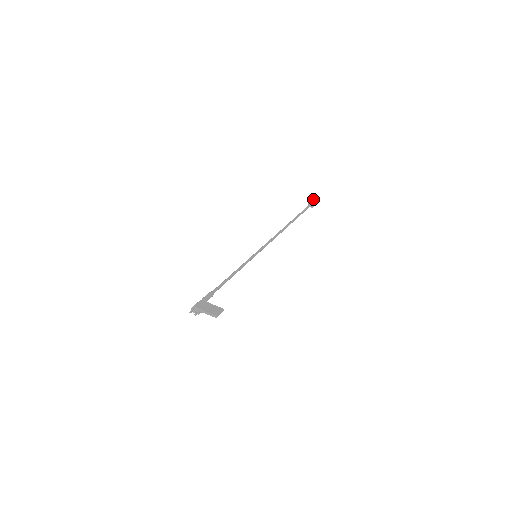
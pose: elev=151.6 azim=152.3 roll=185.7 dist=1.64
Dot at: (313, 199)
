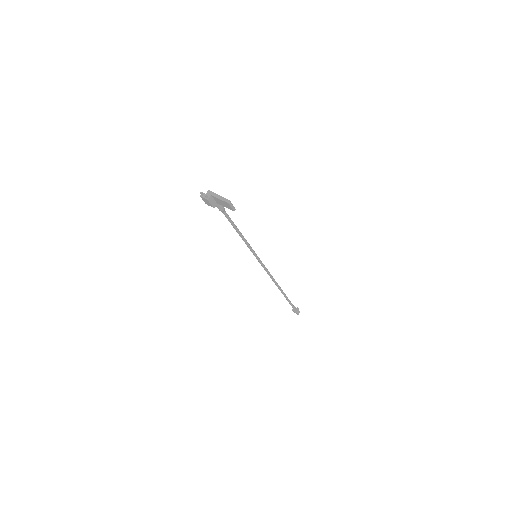
Dot at: occluded
